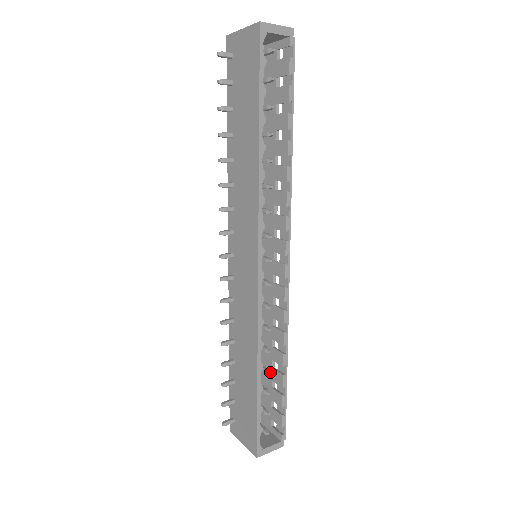
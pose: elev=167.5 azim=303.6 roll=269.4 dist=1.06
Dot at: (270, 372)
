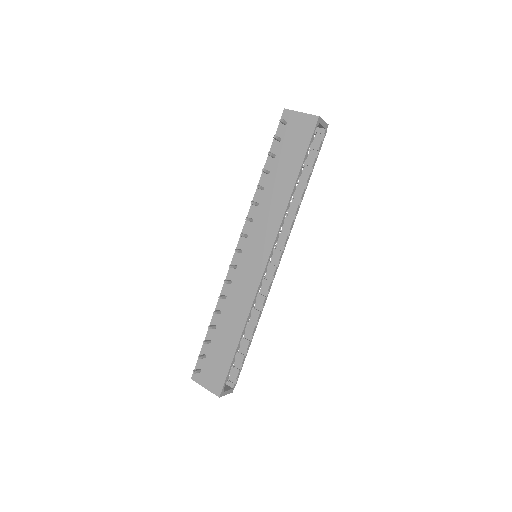
Dot at: occluded
